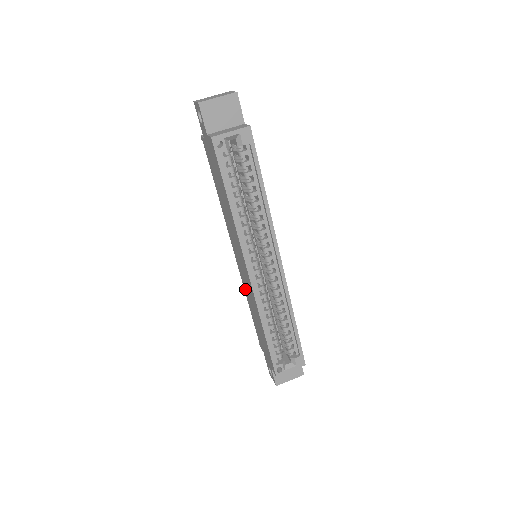
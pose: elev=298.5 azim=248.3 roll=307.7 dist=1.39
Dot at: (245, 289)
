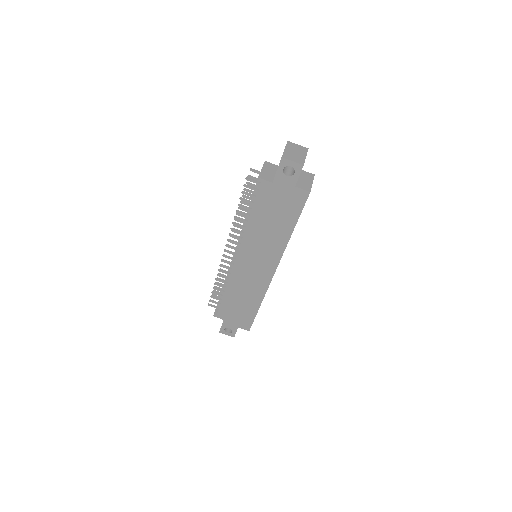
Dot at: (234, 282)
